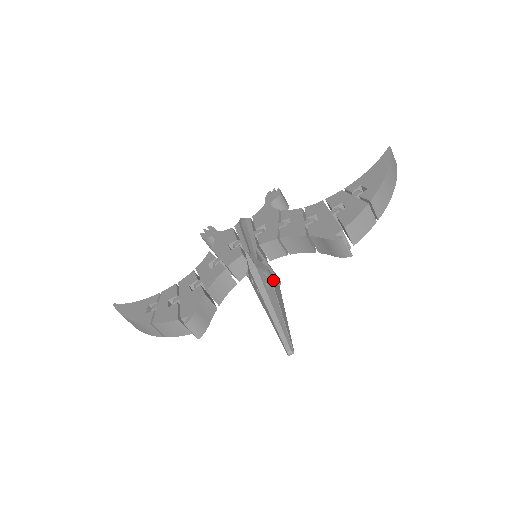
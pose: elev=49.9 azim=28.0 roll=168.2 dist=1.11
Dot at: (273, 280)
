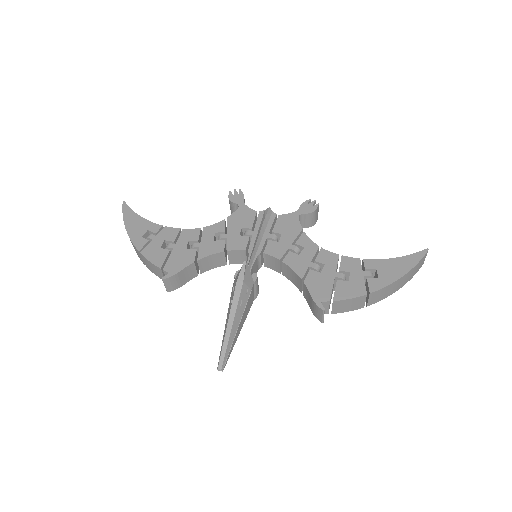
Dot at: (251, 296)
